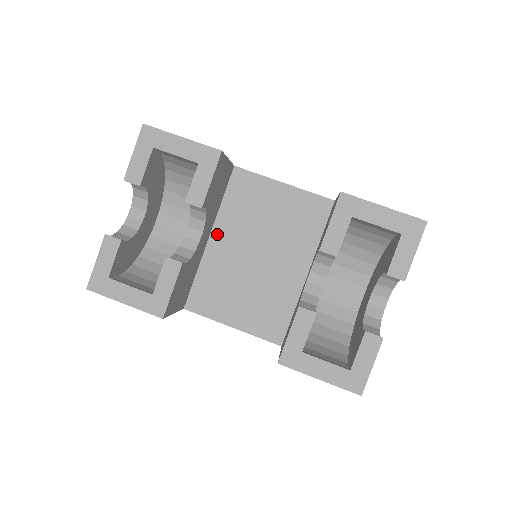
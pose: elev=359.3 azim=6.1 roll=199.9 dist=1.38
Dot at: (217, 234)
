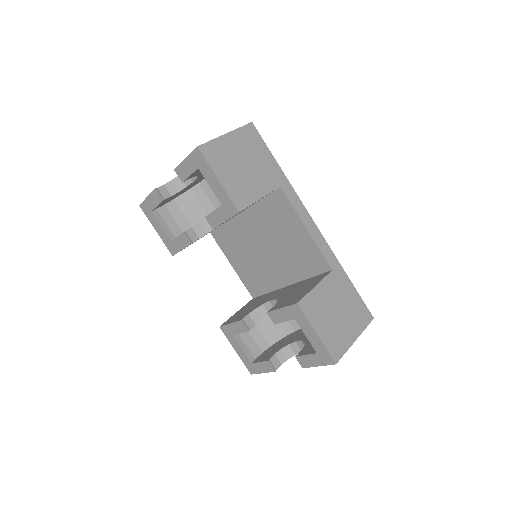
Dot at: (247, 215)
